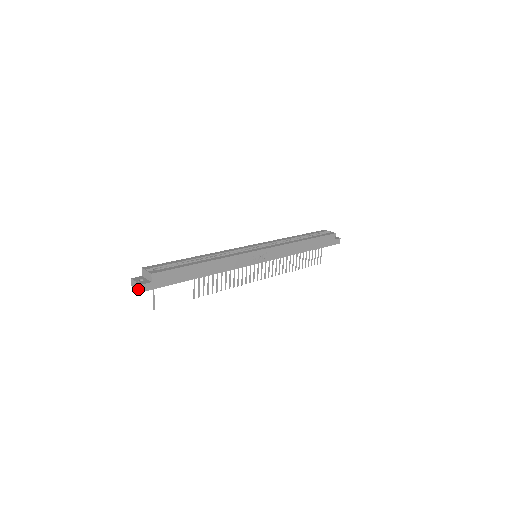
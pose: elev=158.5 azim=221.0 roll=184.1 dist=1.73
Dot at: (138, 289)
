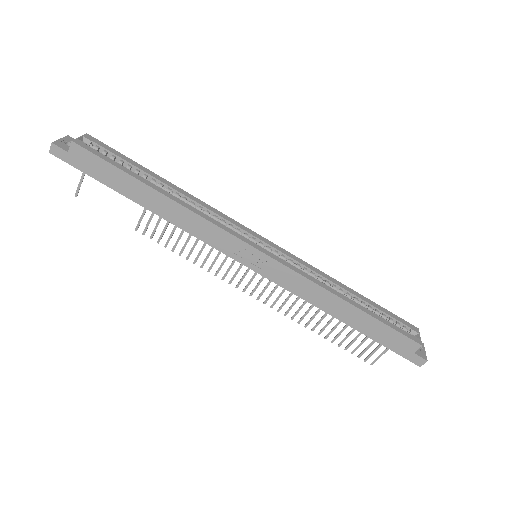
Dot at: (53, 148)
